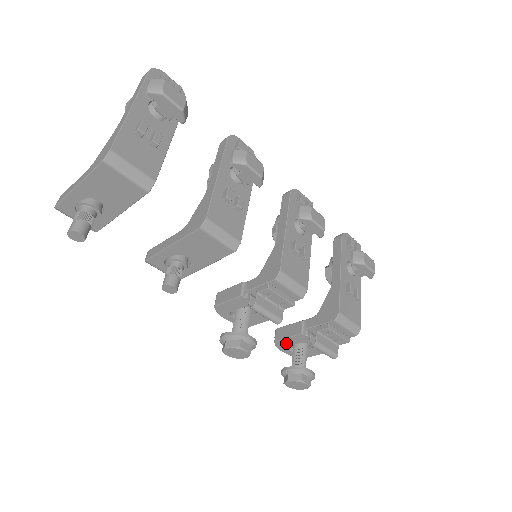
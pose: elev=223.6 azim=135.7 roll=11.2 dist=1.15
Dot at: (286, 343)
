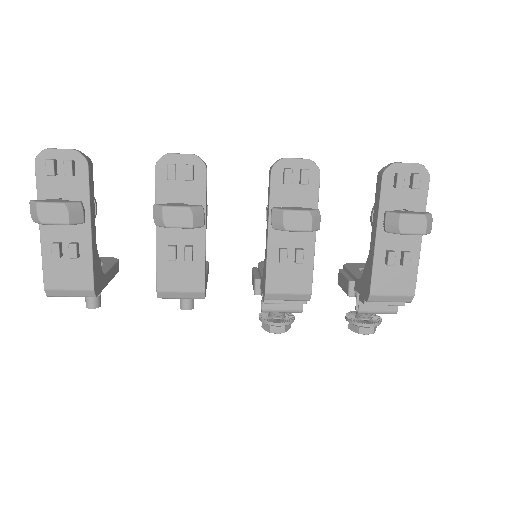
Dot at: occluded
